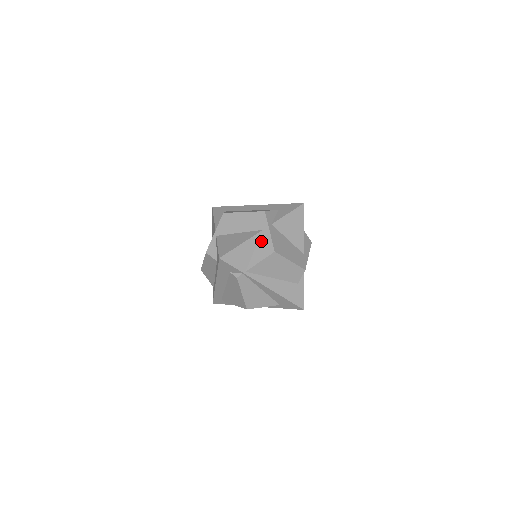
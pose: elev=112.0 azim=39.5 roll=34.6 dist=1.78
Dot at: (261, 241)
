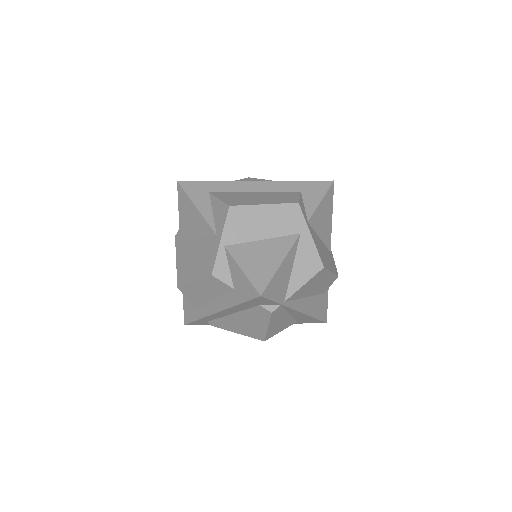
Dot at: (301, 252)
